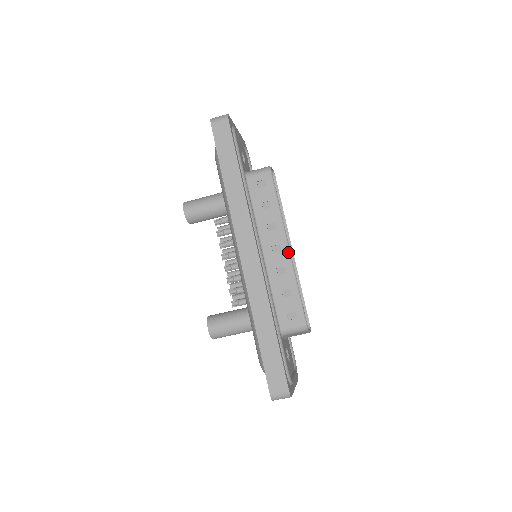
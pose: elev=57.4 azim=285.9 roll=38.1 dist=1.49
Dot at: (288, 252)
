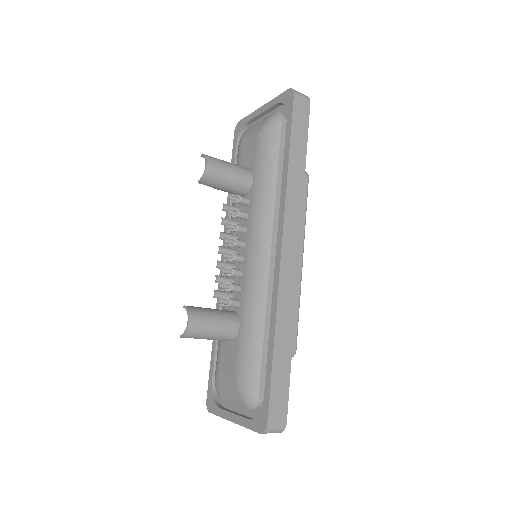
Dot at: (301, 267)
